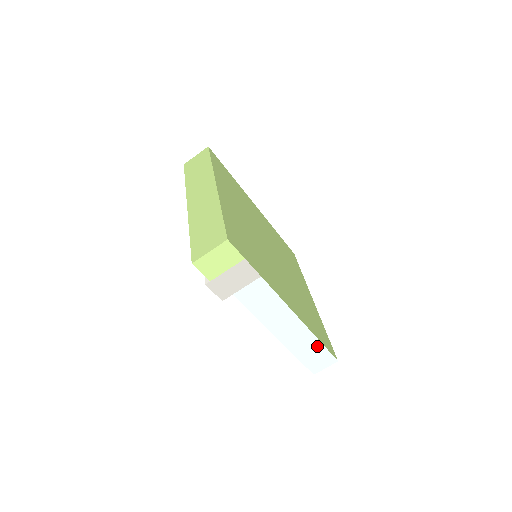
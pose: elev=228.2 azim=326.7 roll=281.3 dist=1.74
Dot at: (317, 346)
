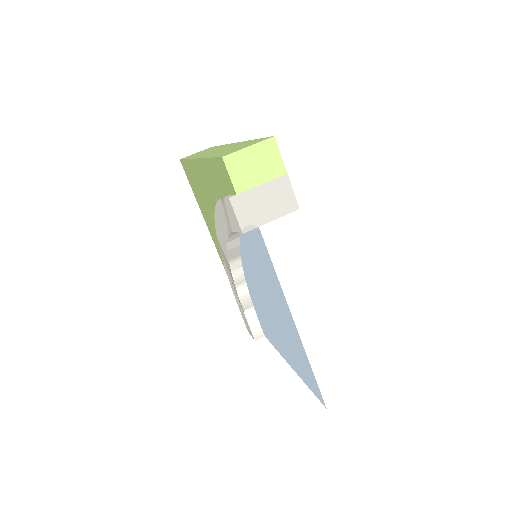
Dot at: (340, 354)
